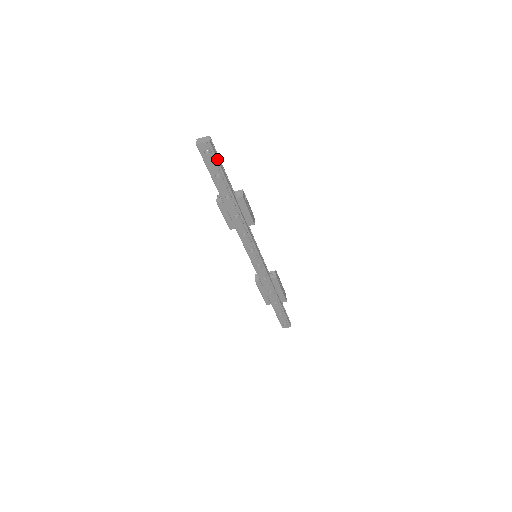
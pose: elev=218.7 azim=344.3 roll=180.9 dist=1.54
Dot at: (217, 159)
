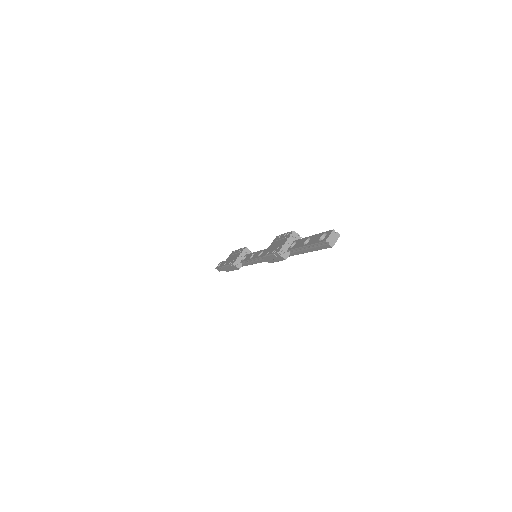
Dot at: occluded
